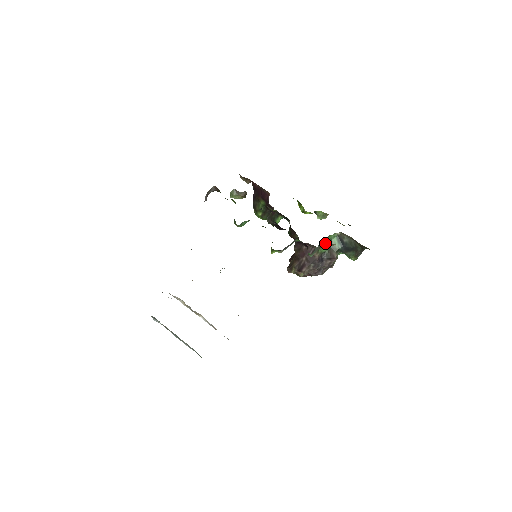
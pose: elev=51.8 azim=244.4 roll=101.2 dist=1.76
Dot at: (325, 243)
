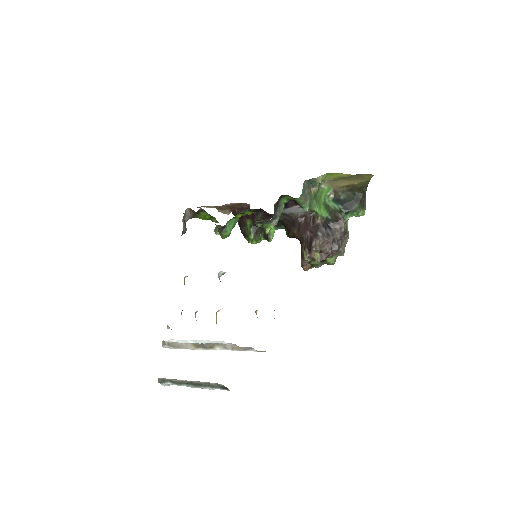
Dot at: (313, 187)
